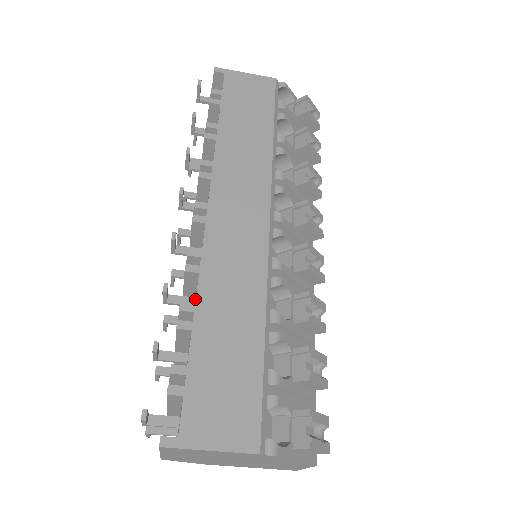
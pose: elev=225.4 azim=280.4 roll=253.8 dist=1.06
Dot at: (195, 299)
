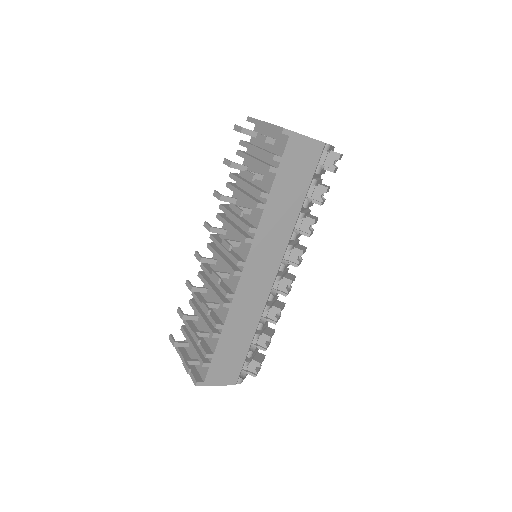
Dot at: (222, 312)
